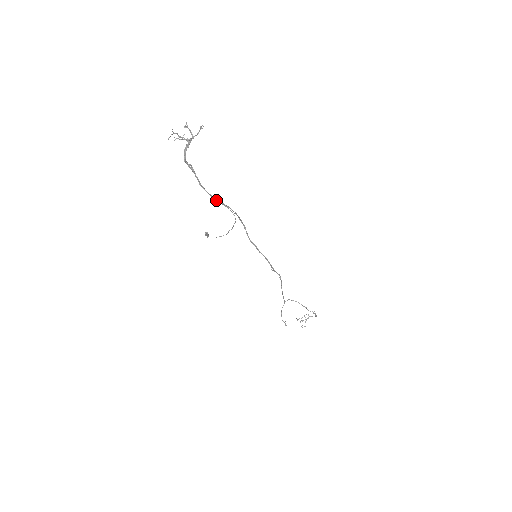
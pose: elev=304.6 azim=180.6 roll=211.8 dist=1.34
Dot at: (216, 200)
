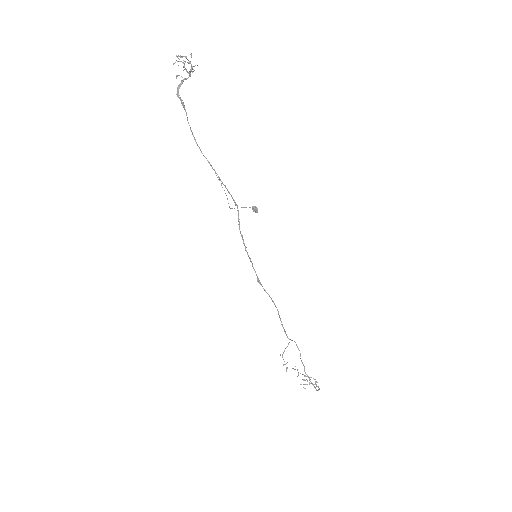
Dot at: (204, 156)
